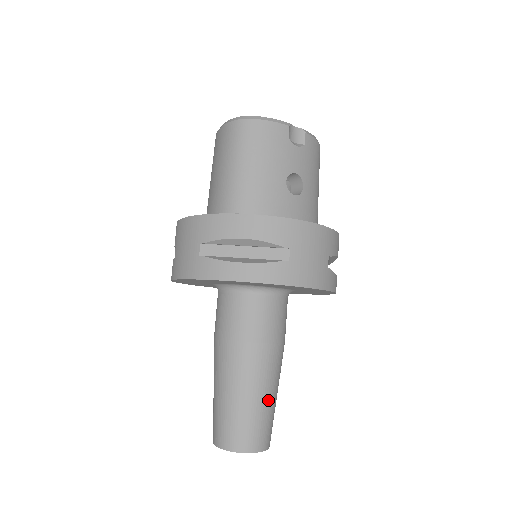
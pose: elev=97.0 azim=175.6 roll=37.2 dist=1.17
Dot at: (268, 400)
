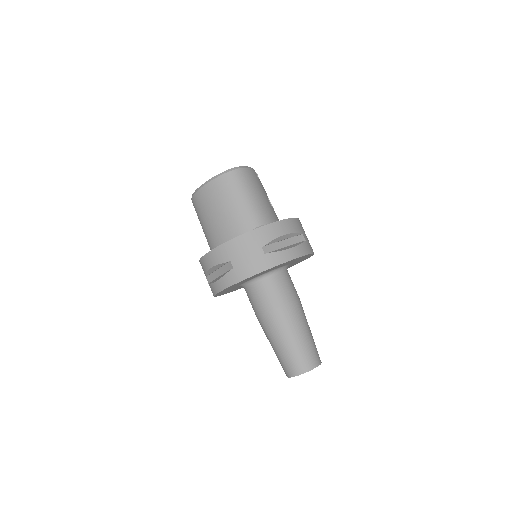
Dot at: occluded
